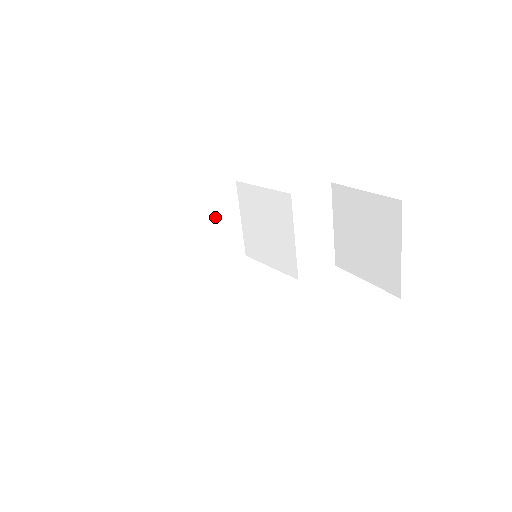
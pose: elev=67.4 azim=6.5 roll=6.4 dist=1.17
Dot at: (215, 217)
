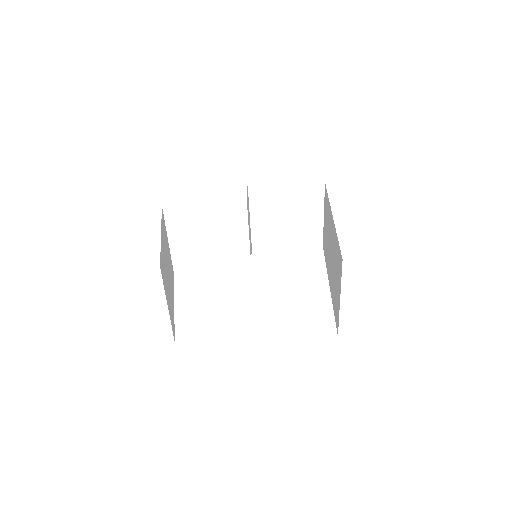
Dot at: (166, 244)
